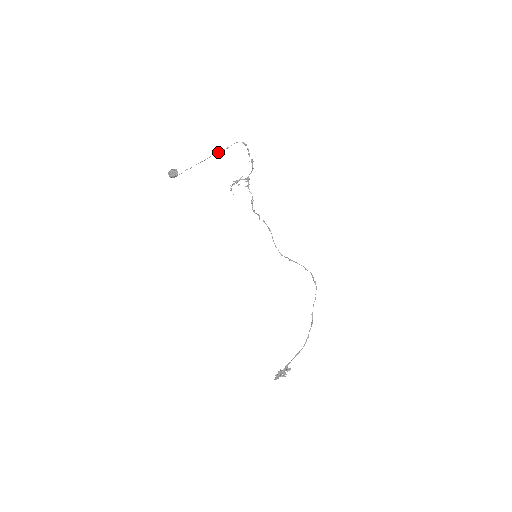
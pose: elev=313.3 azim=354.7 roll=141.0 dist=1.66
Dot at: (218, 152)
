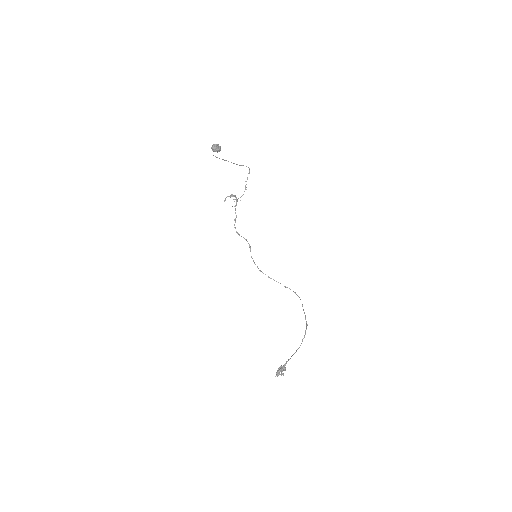
Dot at: (233, 163)
